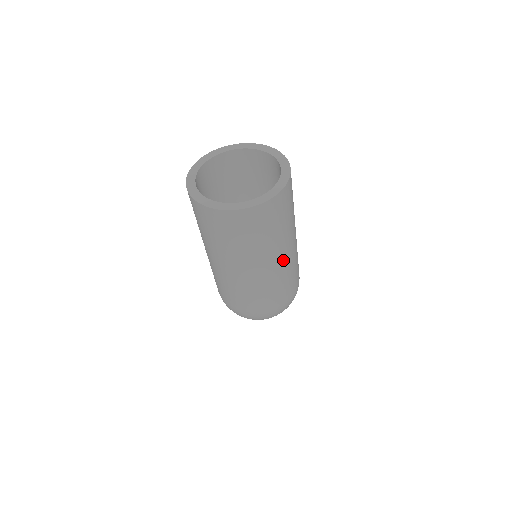
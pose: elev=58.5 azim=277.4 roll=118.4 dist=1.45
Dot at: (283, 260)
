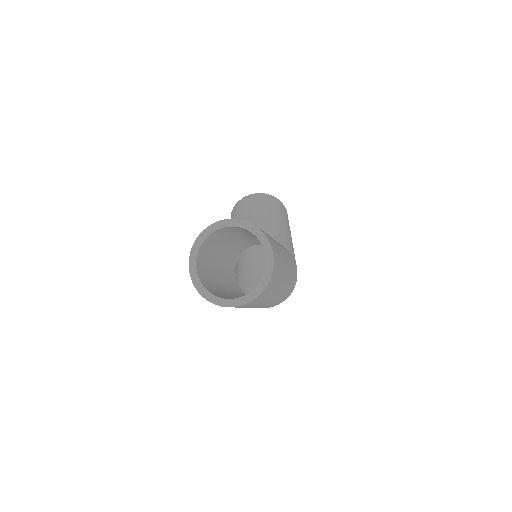
Dot at: (283, 288)
